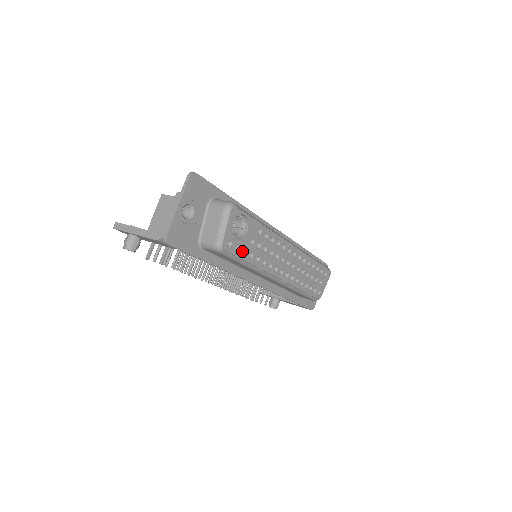
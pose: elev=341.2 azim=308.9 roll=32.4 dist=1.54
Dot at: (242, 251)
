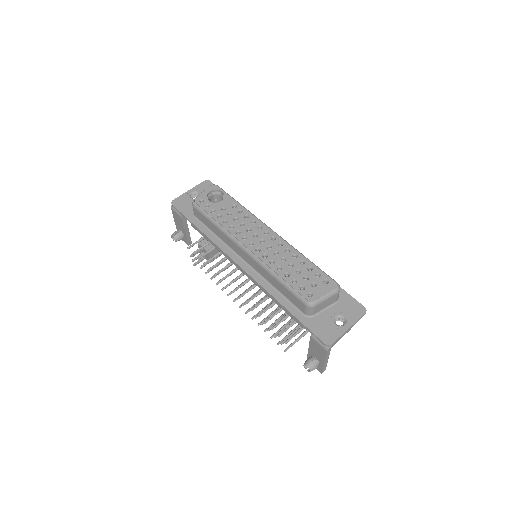
Dot at: occluded
